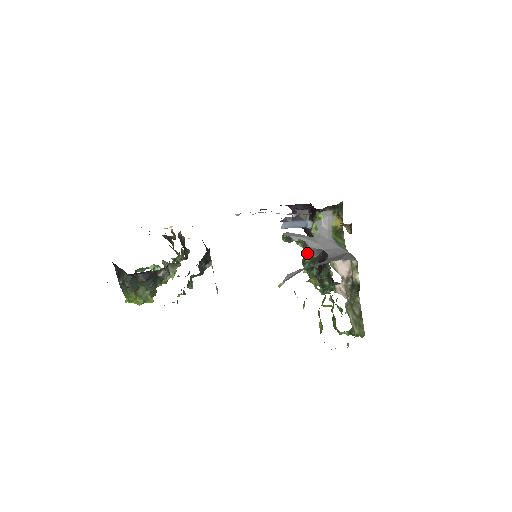
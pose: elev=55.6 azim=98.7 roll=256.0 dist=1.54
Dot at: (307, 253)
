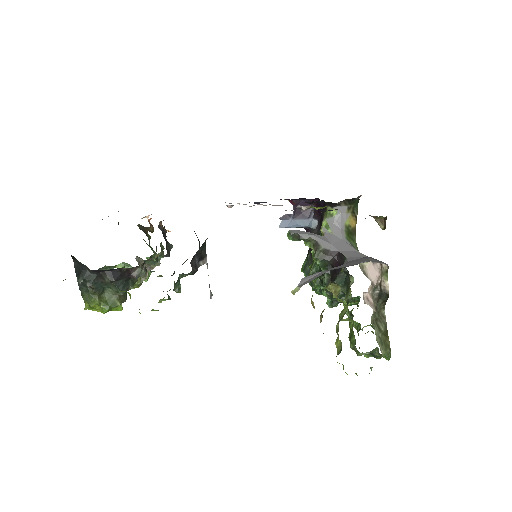
Dot at: (319, 255)
